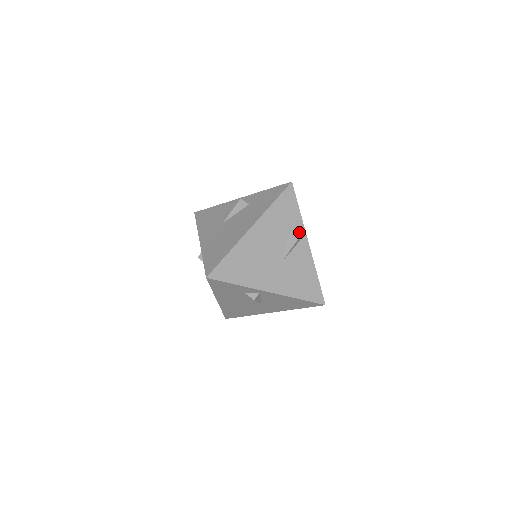
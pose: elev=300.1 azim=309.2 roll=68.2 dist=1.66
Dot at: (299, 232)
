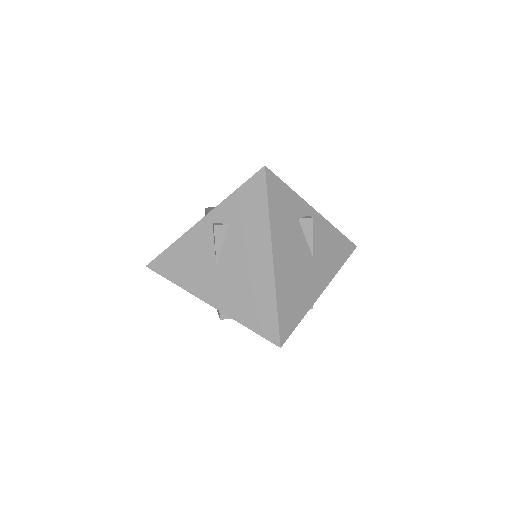
Dot at: occluded
